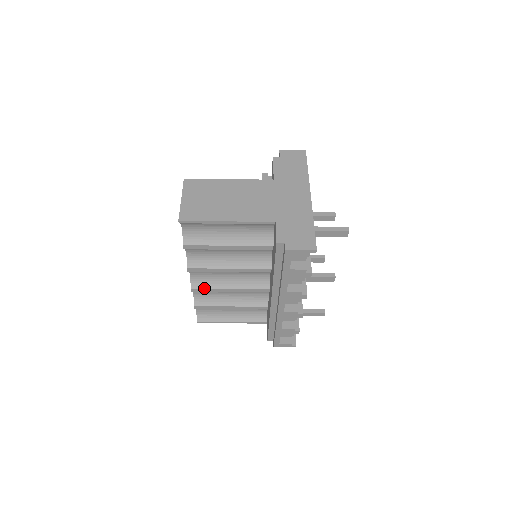
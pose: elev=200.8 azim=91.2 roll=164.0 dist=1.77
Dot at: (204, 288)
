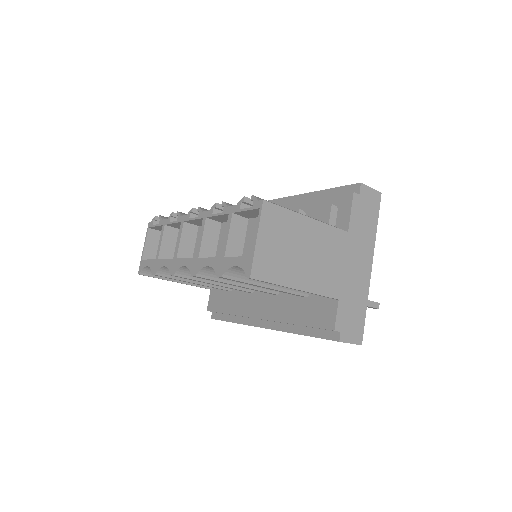
Dot at: (189, 278)
